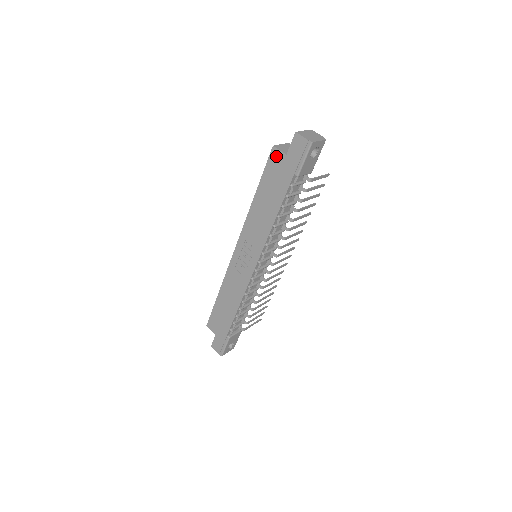
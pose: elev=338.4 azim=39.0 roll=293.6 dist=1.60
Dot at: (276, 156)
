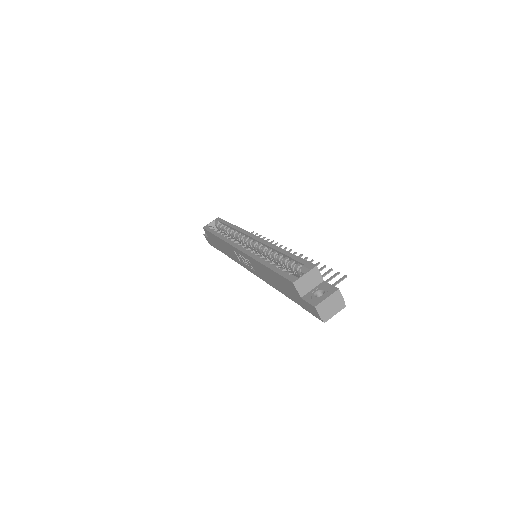
Dot at: (292, 287)
